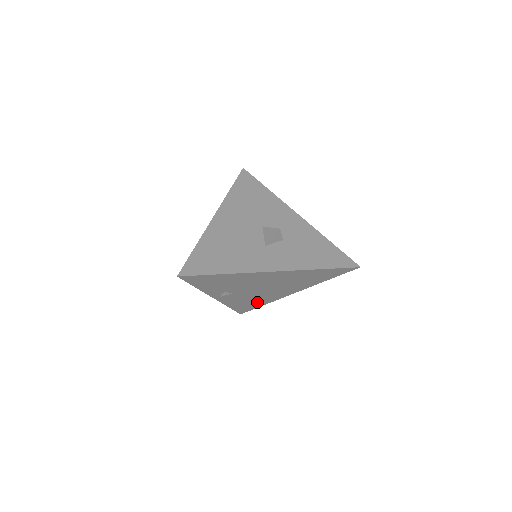
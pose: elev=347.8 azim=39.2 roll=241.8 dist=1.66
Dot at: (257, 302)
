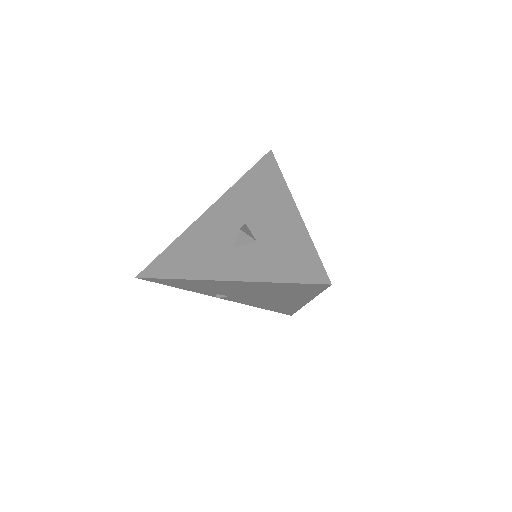
Dot at: (282, 307)
